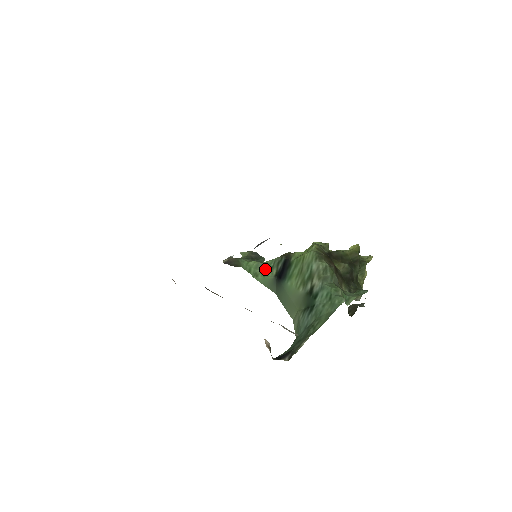
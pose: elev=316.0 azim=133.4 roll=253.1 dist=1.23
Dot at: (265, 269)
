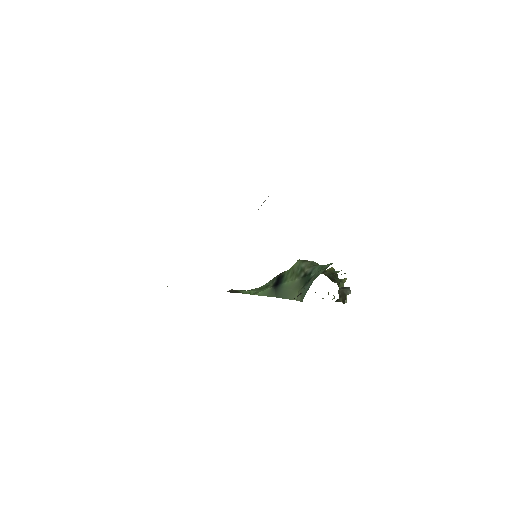
Dot at: (263, 288)
